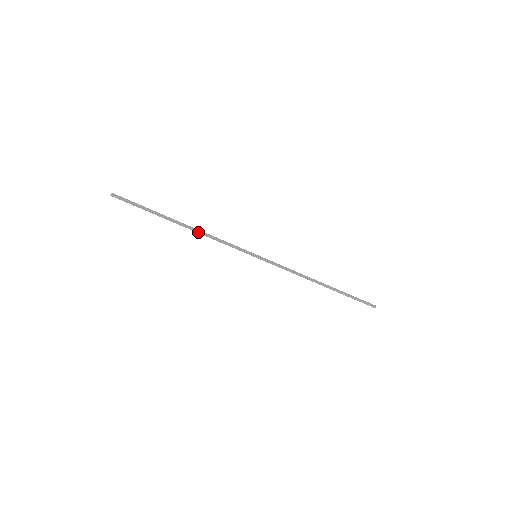
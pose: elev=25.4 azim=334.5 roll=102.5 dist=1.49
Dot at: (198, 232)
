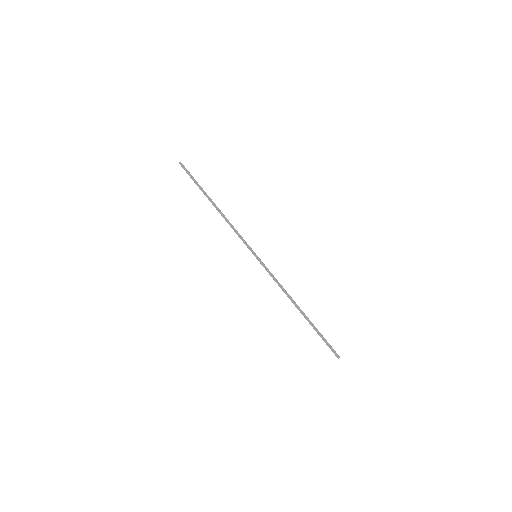
Dot at: (222, 216)
